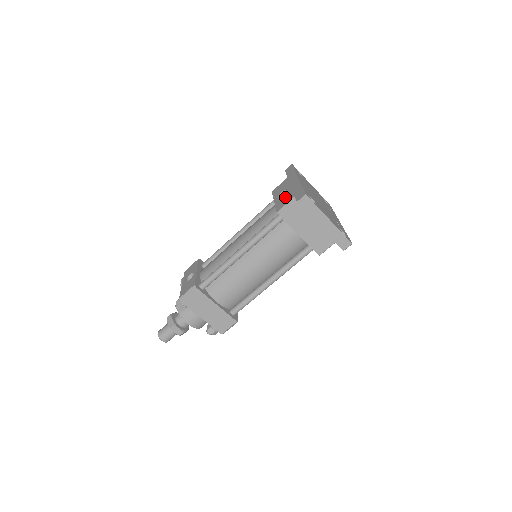
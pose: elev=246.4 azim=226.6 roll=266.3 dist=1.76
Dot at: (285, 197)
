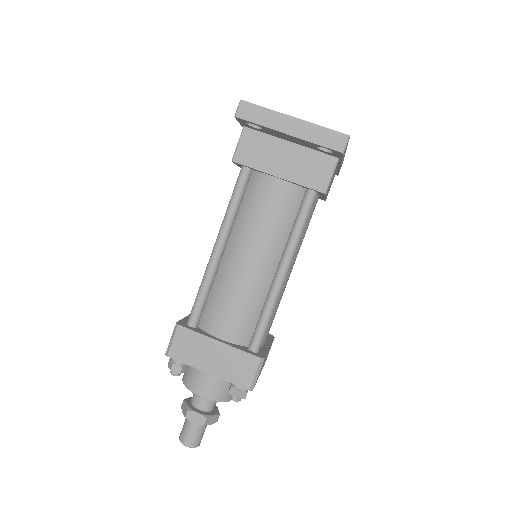
Dot at: occluded
